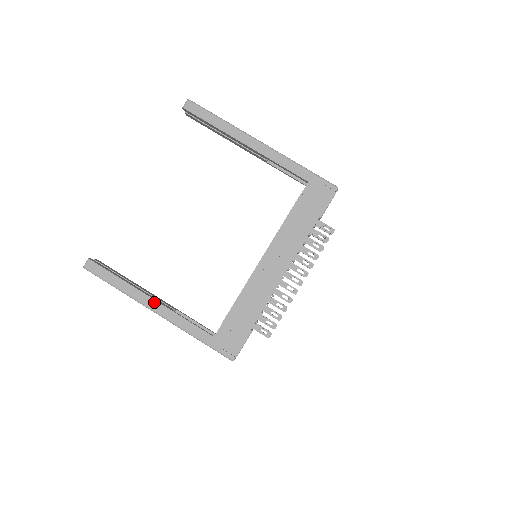
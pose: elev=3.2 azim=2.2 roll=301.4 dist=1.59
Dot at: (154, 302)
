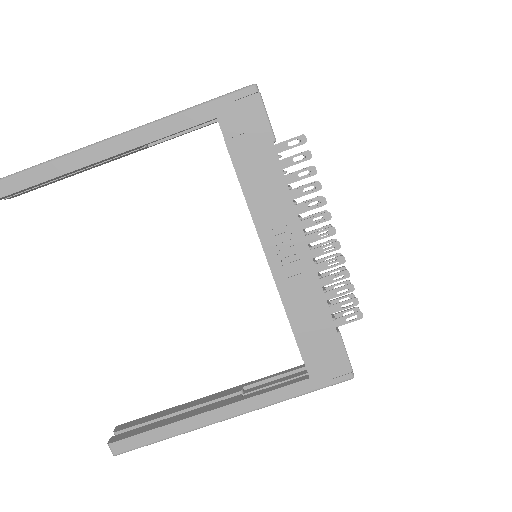
Dot at: (216, 412)
